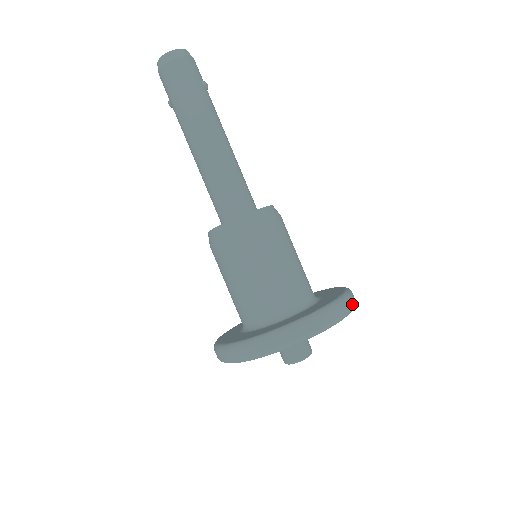
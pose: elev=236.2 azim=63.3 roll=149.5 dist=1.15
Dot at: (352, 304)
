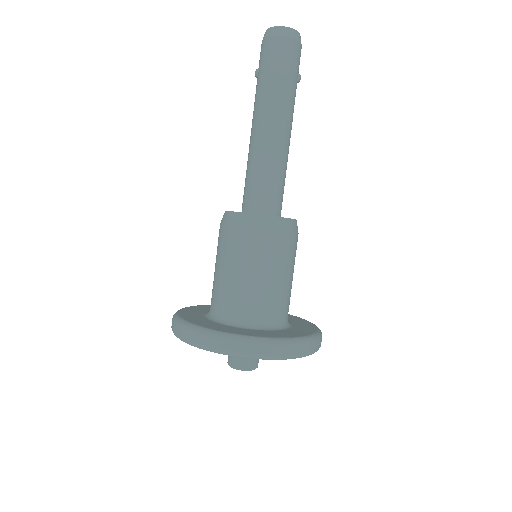
Dot at: occluded
